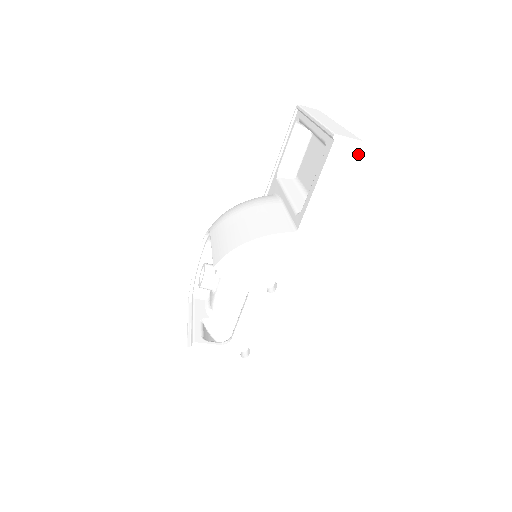
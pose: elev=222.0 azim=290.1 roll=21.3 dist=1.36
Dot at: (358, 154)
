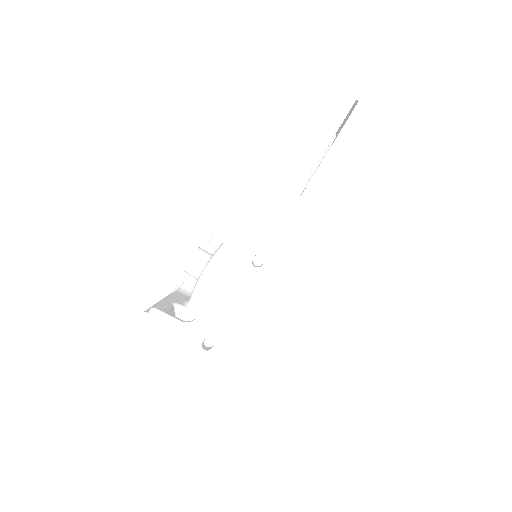
Dot at: (382, 123)
